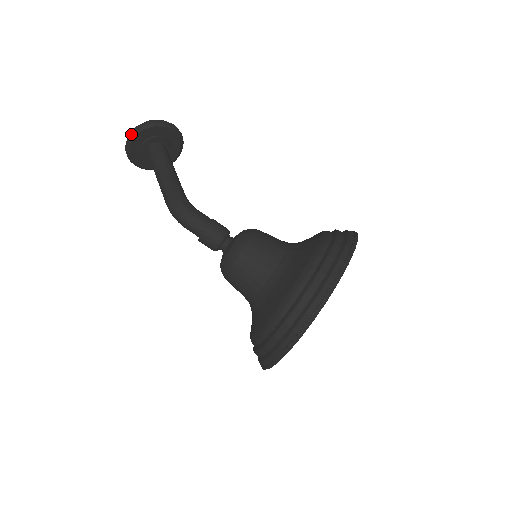
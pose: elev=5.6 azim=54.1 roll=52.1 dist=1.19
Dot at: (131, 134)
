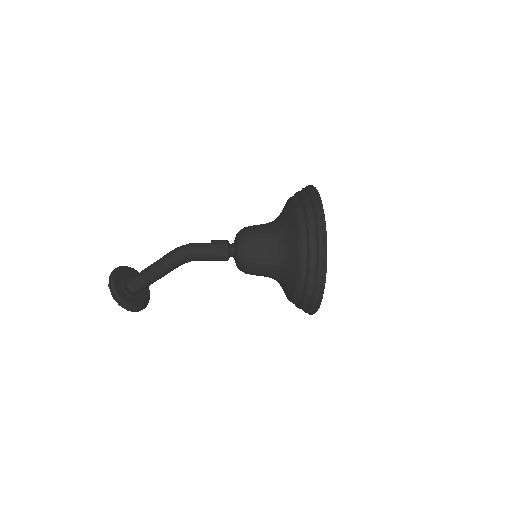
Dot at: (112, 273)
